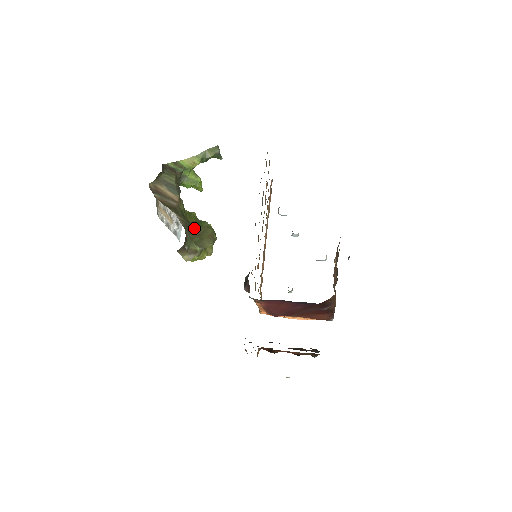
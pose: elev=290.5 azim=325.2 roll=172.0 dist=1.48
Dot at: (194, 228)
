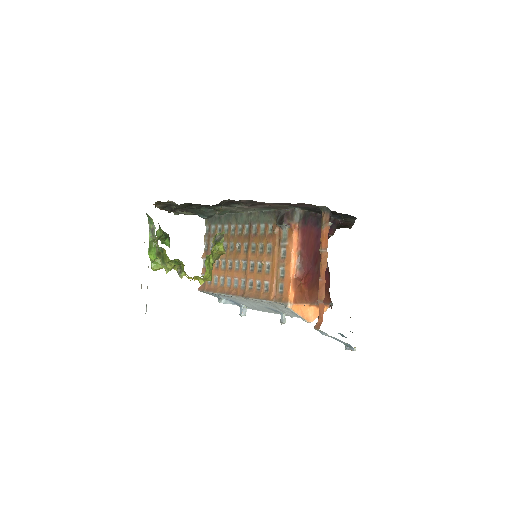
Dot at: occluded
